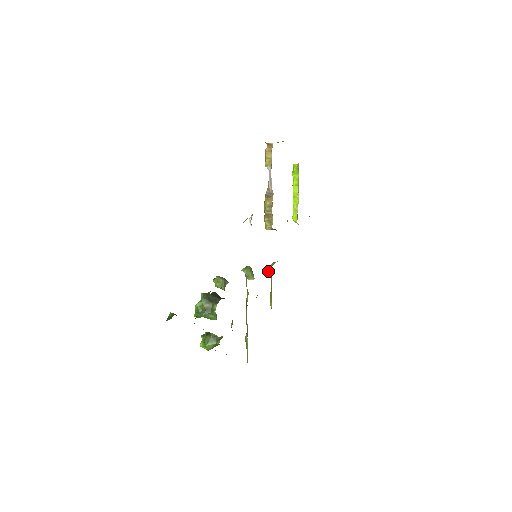
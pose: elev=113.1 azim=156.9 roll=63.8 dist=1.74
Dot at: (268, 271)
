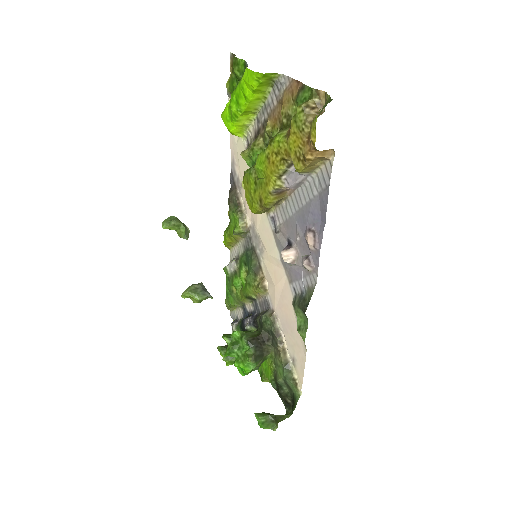
Dot at: (237, 234)
